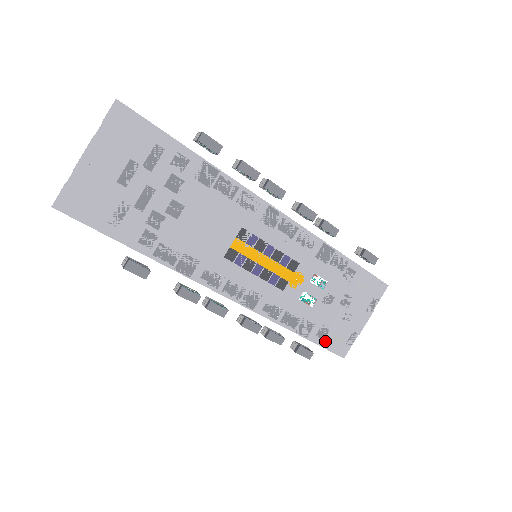
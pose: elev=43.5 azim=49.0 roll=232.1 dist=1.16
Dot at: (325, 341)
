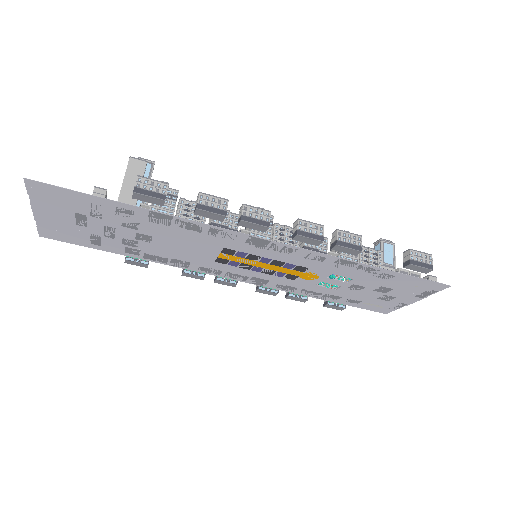
Dot at: (358, 305)
